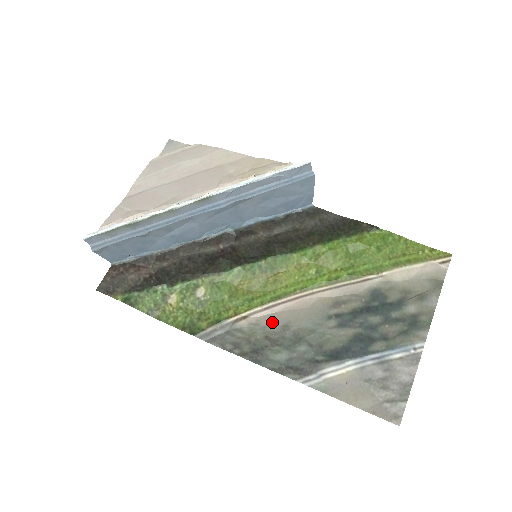
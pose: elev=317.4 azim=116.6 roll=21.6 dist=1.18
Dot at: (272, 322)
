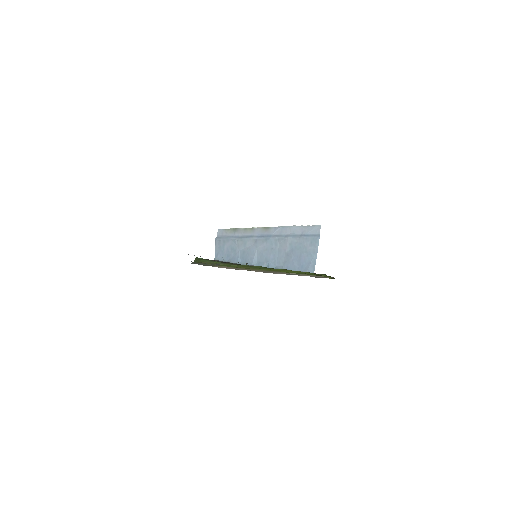
Dot at: occluded
